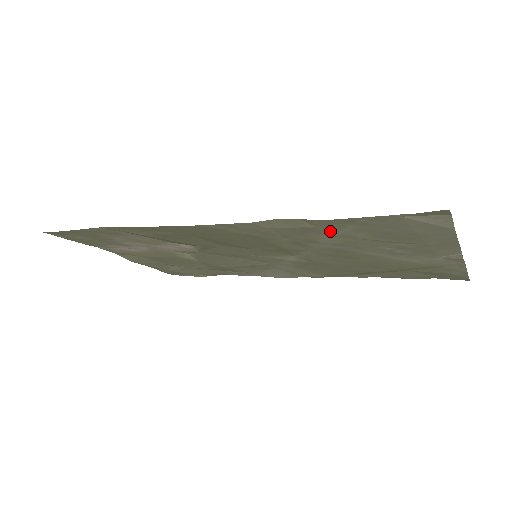
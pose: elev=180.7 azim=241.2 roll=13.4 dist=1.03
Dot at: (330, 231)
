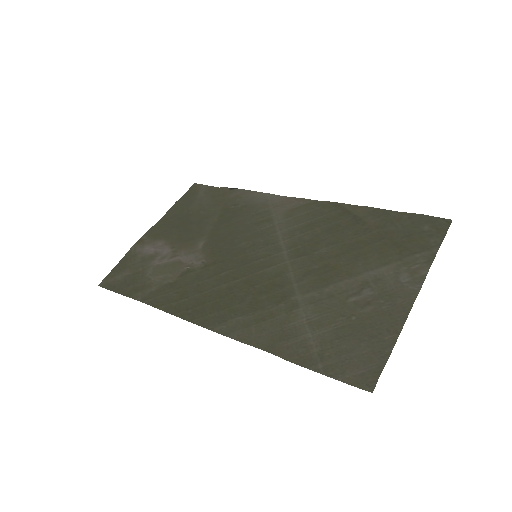
Dot at: (301, 336)
